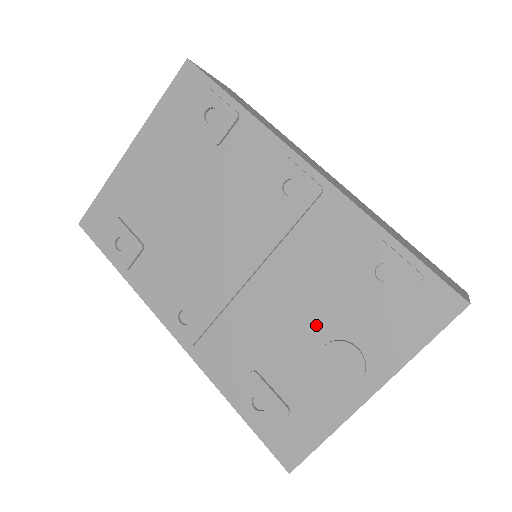
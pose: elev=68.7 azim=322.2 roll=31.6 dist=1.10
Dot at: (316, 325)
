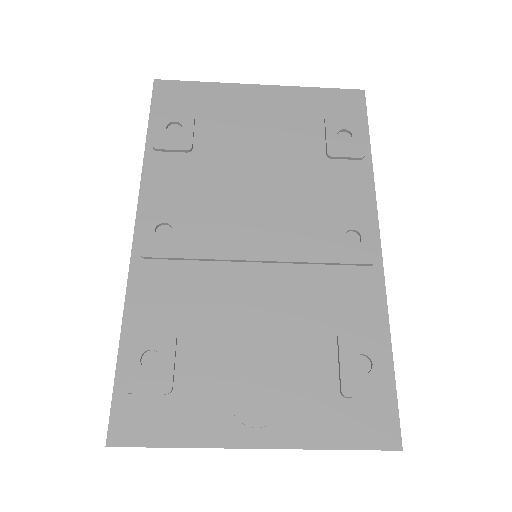
Dot at: (269, 348)
